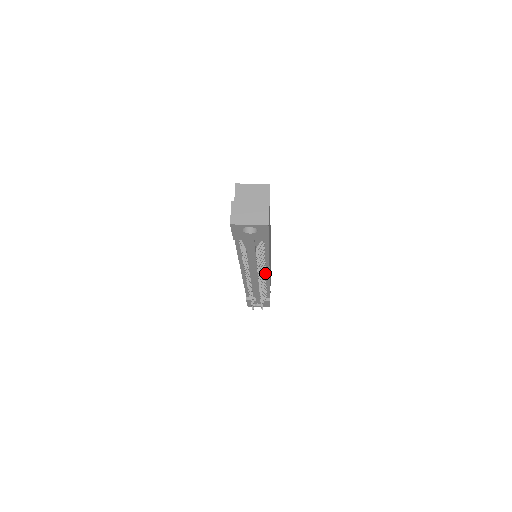
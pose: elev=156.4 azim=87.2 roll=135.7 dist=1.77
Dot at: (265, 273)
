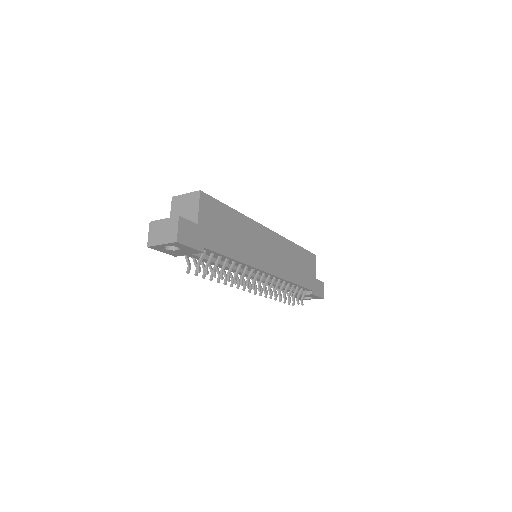
Dot at: (263, 274)
